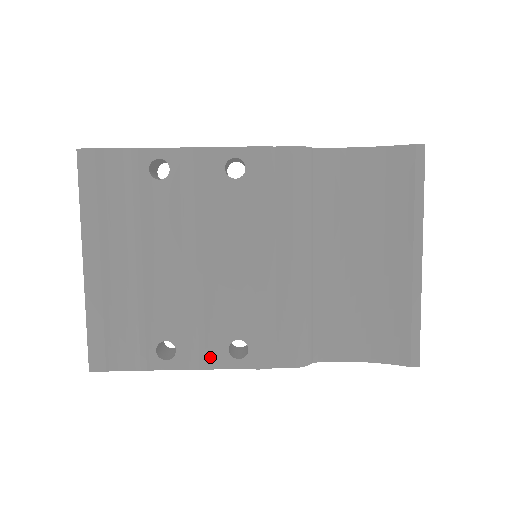
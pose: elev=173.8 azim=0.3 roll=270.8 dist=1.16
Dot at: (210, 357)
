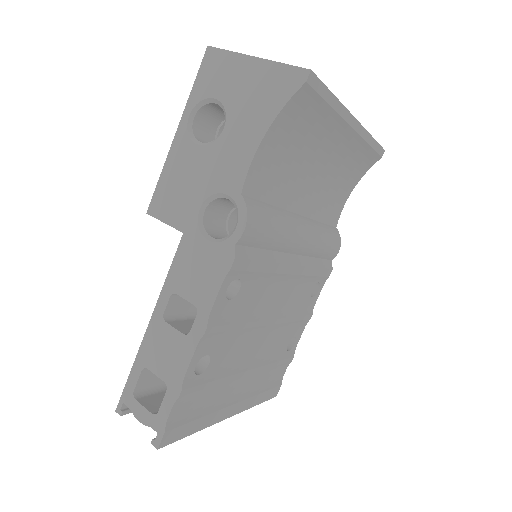
Dot at: (309, 311)
